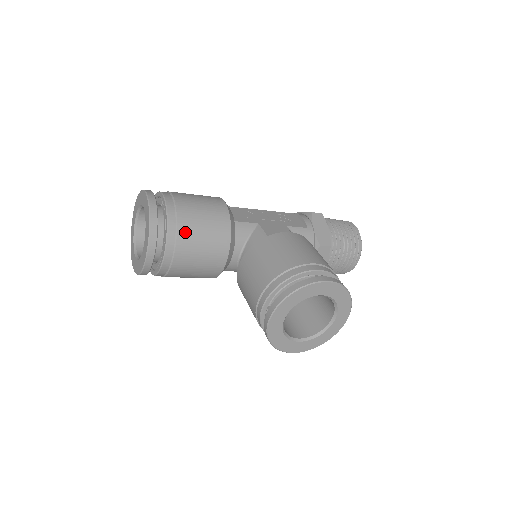
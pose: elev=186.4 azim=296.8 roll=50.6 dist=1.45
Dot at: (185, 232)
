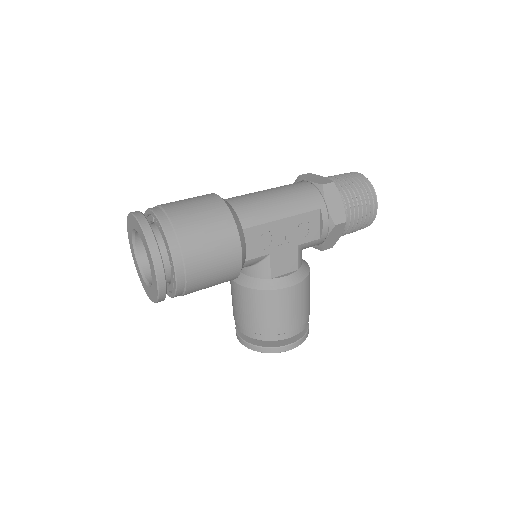
Dot at: occluded
